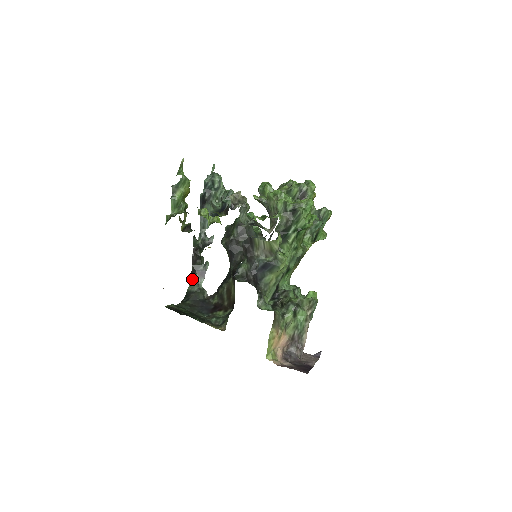
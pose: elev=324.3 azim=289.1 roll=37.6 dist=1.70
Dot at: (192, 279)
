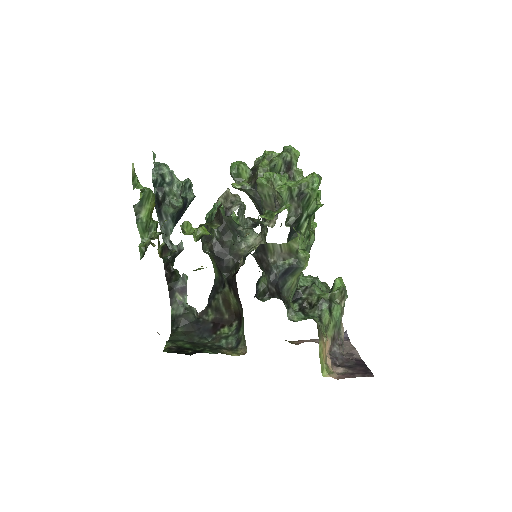
Dot at: (172, 300)
